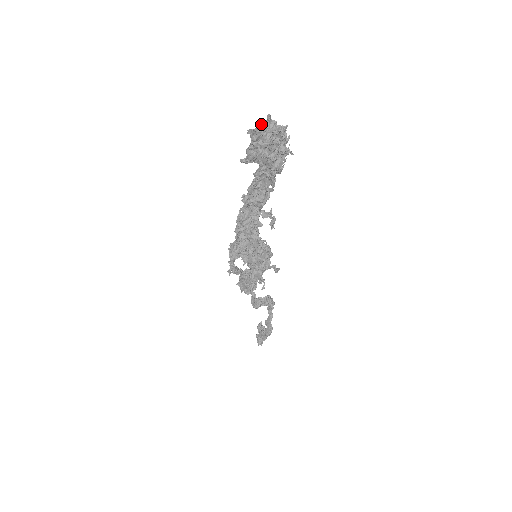
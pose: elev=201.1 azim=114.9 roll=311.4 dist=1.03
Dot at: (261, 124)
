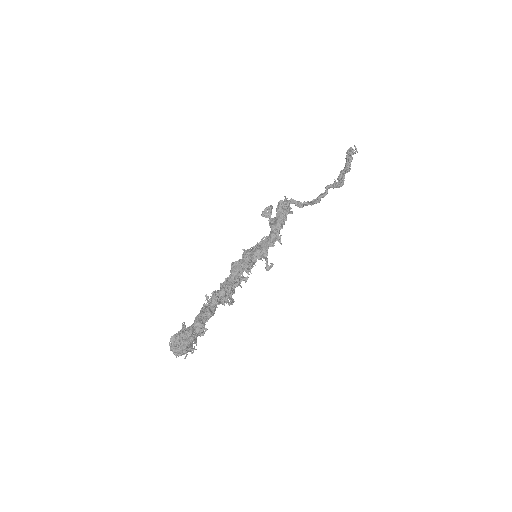
Dot at: (172, 341)
